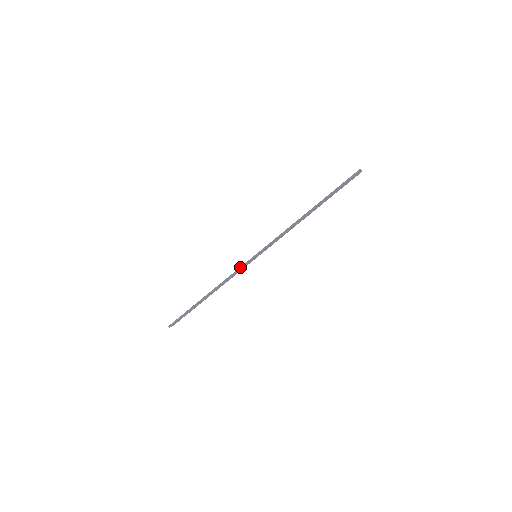
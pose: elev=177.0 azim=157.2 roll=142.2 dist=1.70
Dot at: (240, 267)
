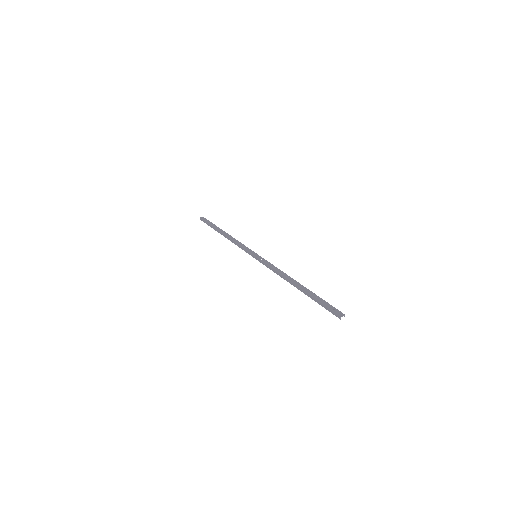
Dot at: (244, 249)
